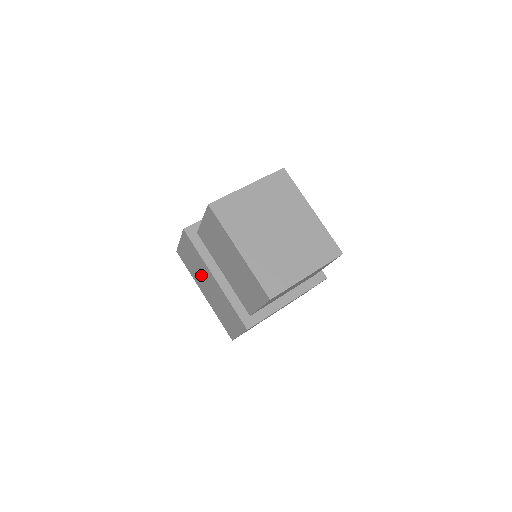
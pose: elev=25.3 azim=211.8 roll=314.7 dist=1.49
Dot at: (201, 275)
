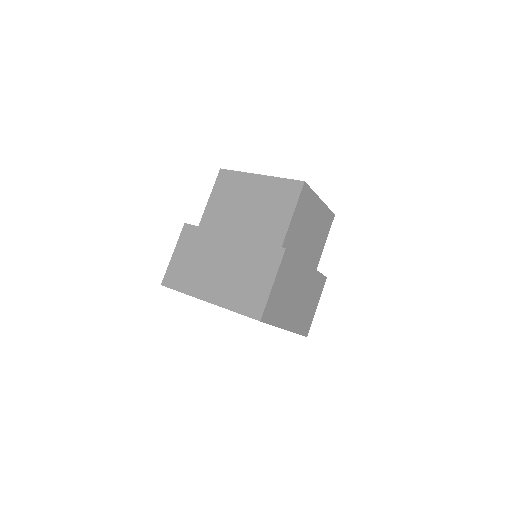
Dot at: (206, 264)
